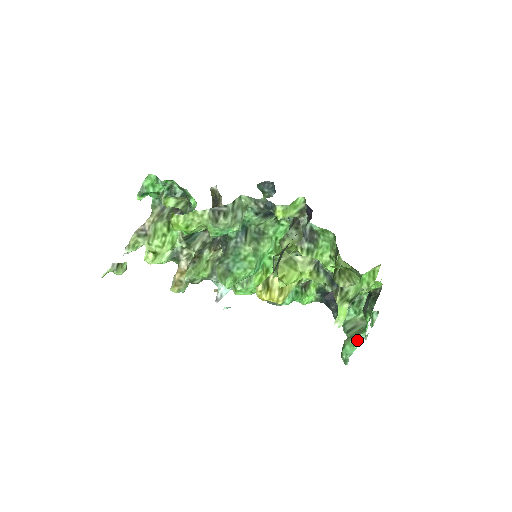
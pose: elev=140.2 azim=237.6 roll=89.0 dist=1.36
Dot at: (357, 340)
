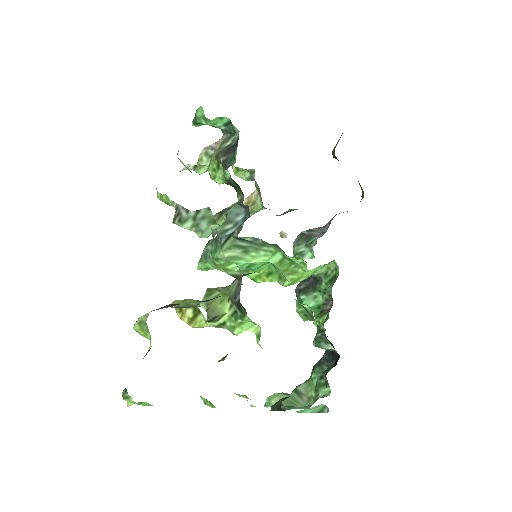
Dot at: occluded
